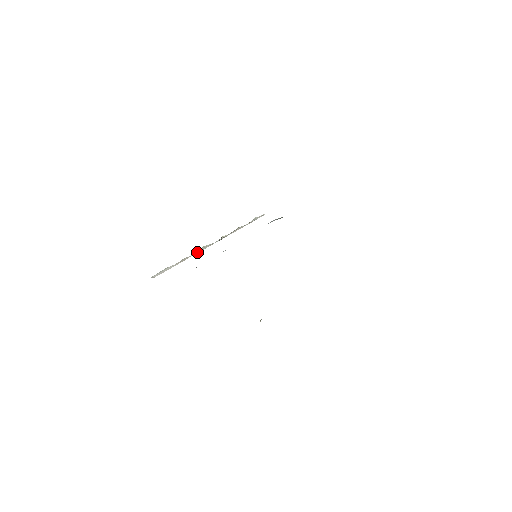
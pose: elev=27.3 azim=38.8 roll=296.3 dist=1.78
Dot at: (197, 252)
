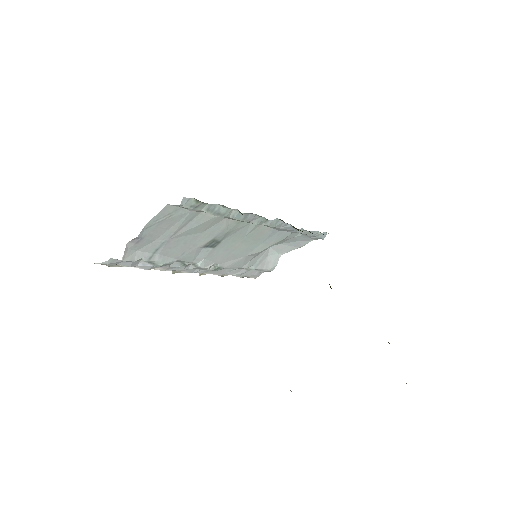
Dot at: occluded
